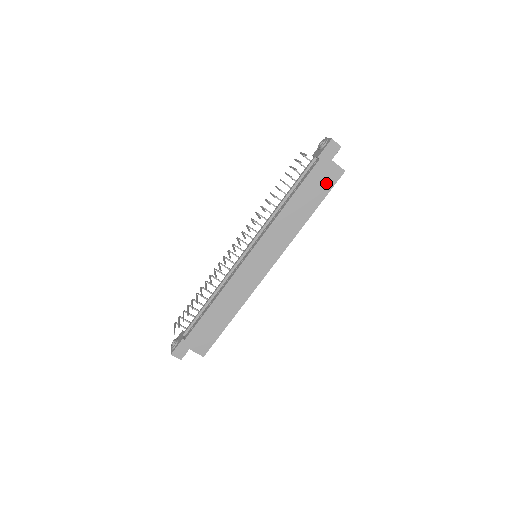
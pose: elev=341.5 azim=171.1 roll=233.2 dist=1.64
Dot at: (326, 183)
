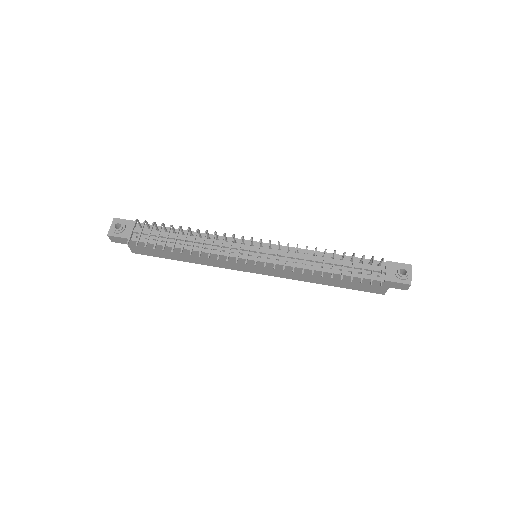
Dot at: (364, 288)
